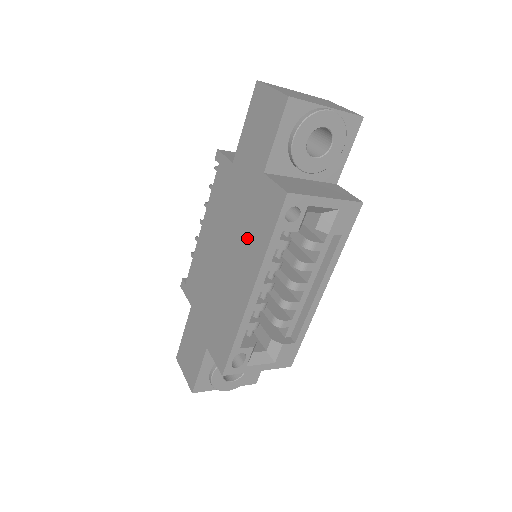
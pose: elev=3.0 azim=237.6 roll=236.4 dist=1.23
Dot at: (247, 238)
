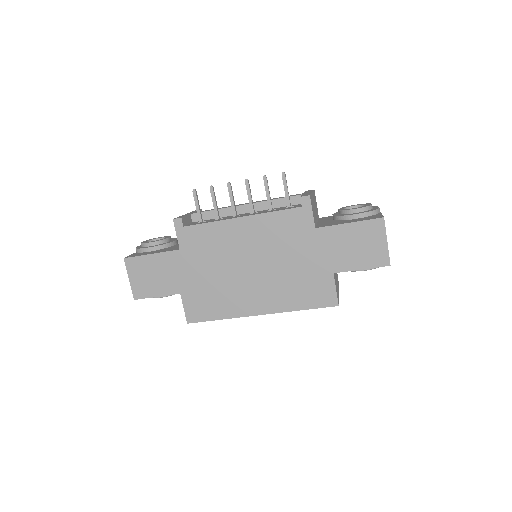
Dot at: (285, 286)
